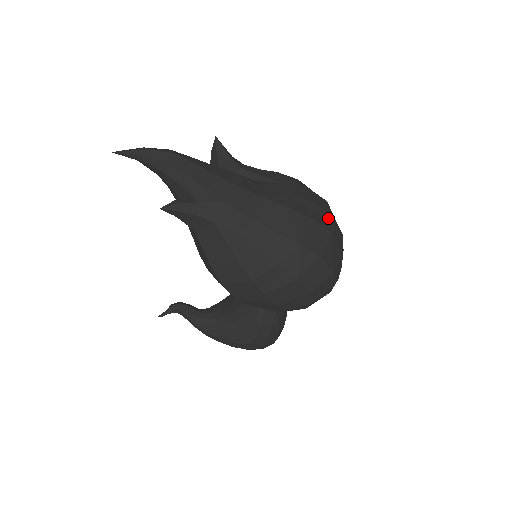
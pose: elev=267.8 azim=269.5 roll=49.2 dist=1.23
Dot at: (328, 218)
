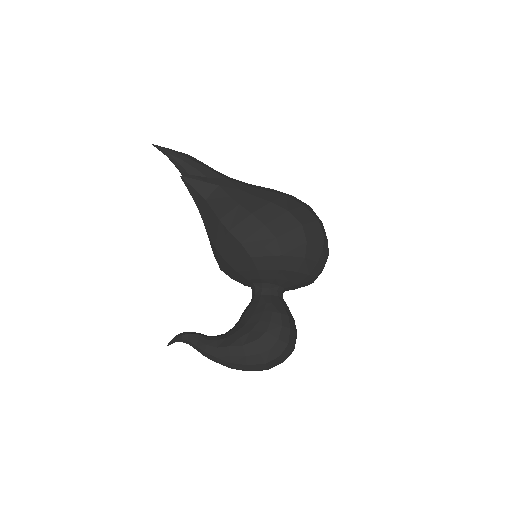
Dot at: occluded
